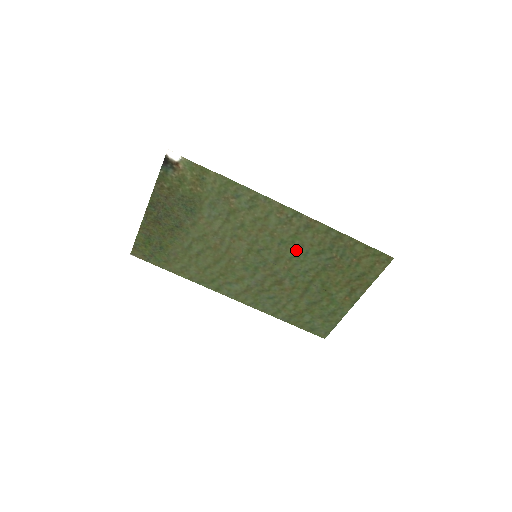
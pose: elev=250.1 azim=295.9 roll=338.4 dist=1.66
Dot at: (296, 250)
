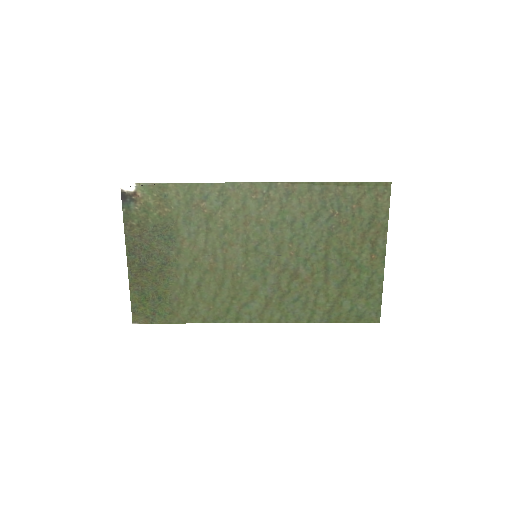
Dot at: (291, 227)
